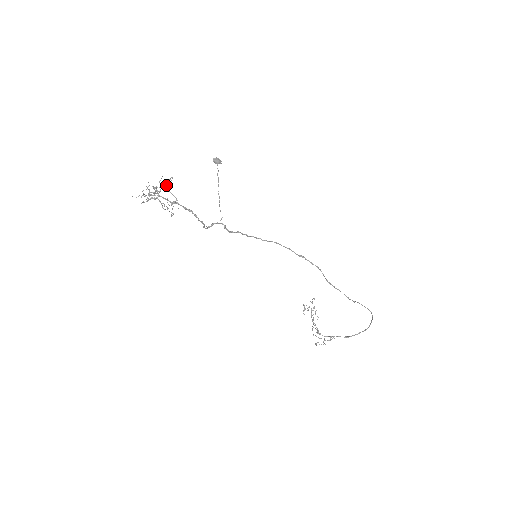
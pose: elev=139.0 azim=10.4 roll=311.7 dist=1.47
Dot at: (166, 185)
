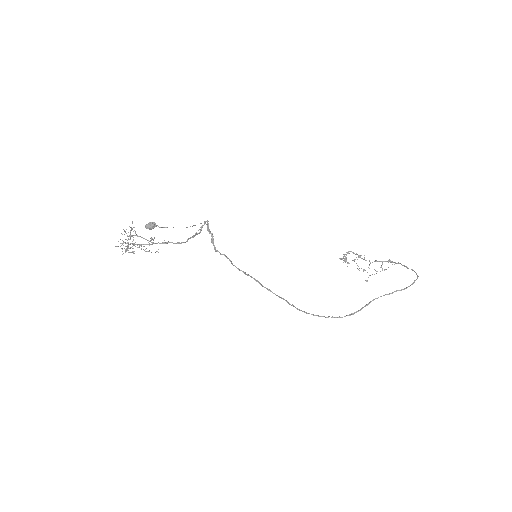
Dot at: (132, 236)
